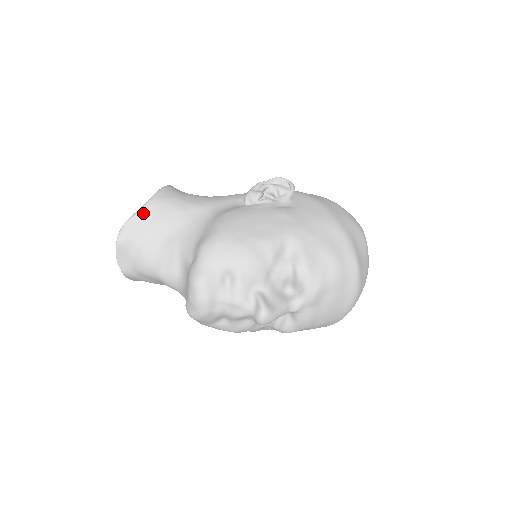
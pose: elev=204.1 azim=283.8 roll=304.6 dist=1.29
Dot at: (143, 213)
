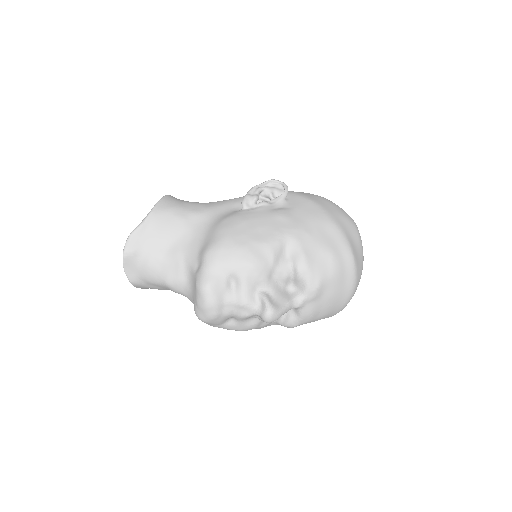
Dot at: (146, 224)
